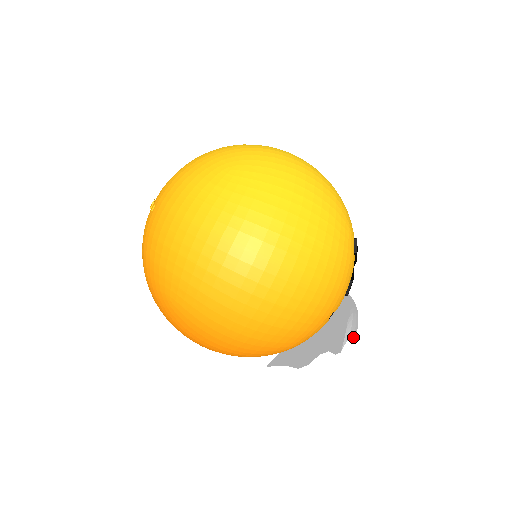
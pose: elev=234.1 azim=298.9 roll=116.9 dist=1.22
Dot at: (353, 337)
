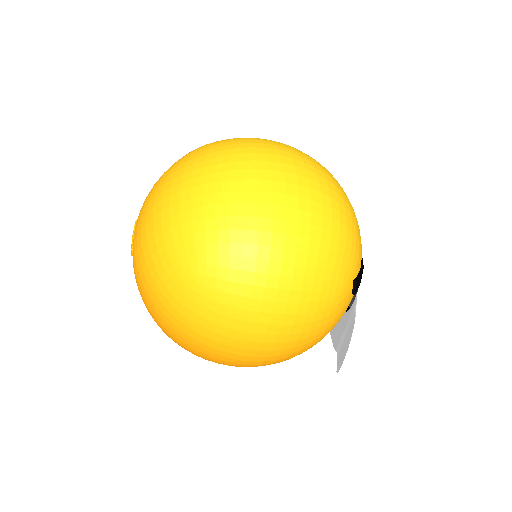
Dot at: (337, 370)
